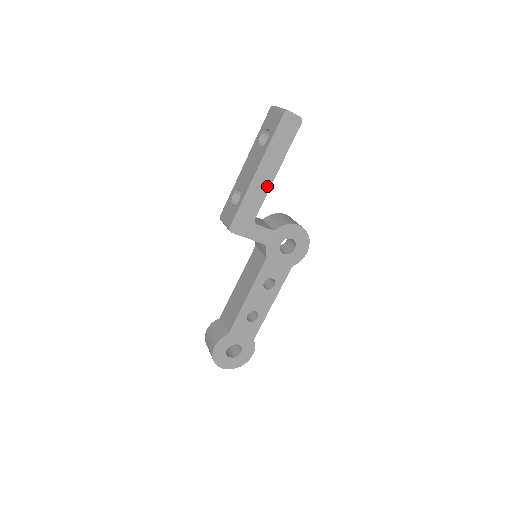
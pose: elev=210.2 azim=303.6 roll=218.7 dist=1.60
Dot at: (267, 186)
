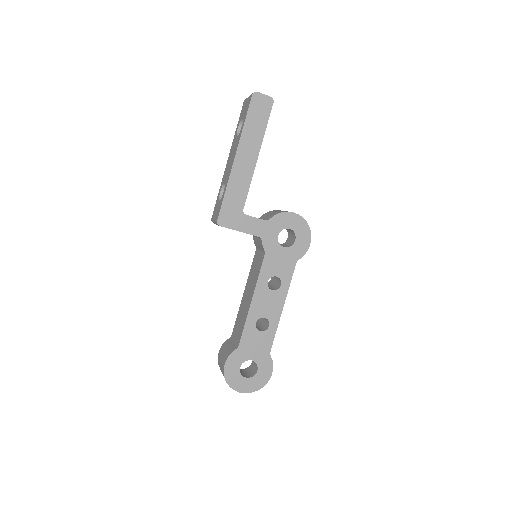
Dot at: (250, 172)
